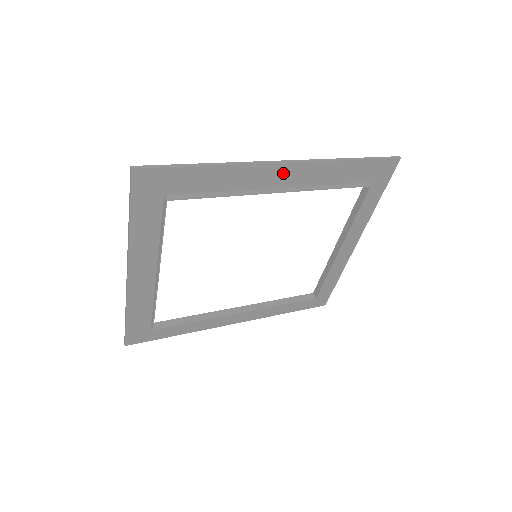
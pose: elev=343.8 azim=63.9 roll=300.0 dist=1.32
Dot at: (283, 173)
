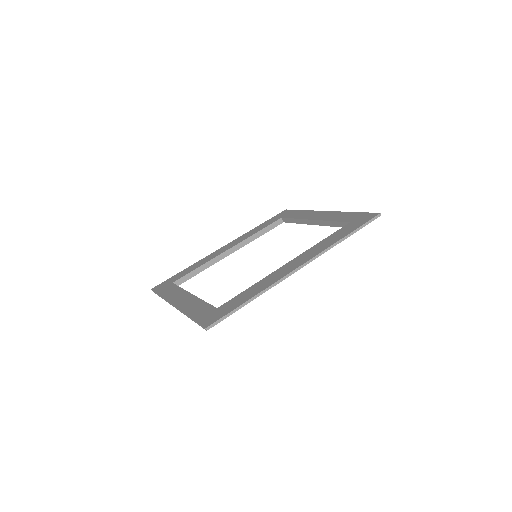
Dot at: occluded
